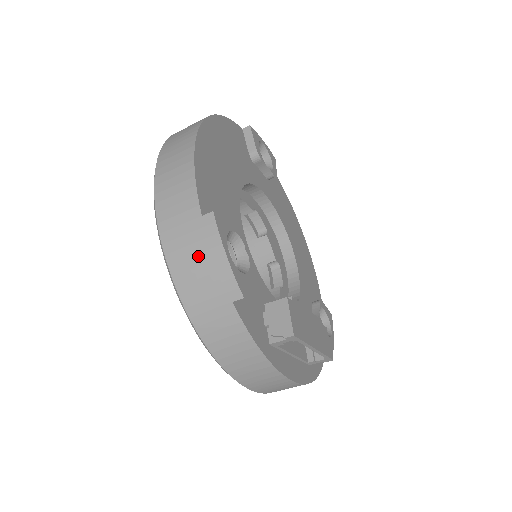
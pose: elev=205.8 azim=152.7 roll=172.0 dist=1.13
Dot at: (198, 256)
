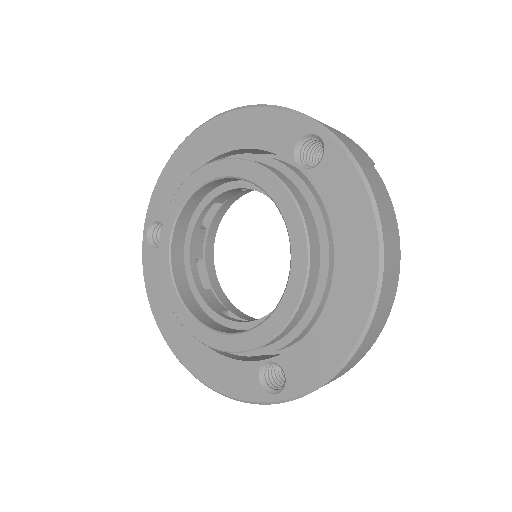
Dot at: (336, 130)
